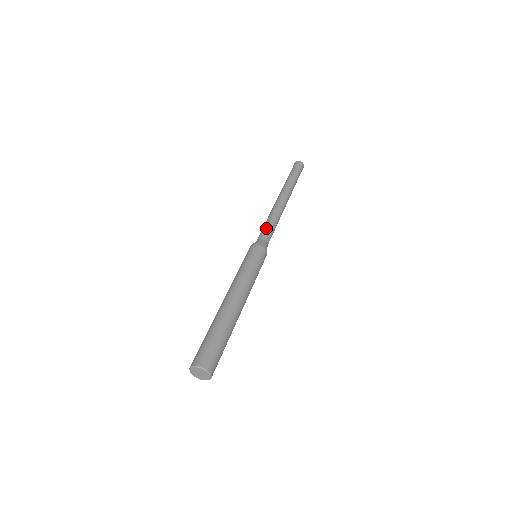
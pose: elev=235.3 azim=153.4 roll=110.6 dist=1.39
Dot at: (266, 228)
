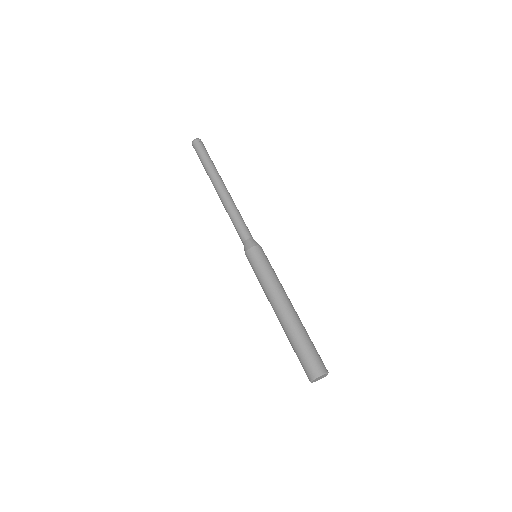
Dot at: (241, 226)
